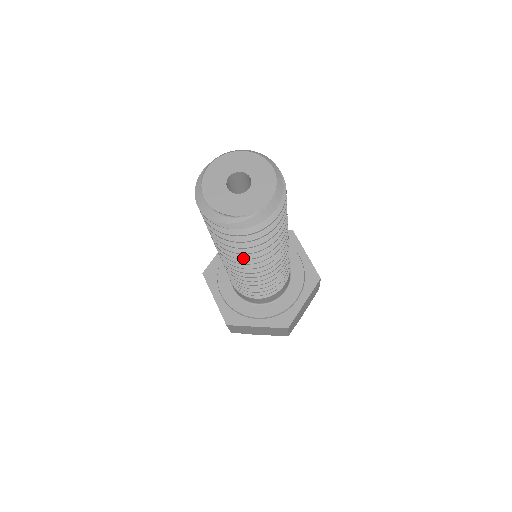
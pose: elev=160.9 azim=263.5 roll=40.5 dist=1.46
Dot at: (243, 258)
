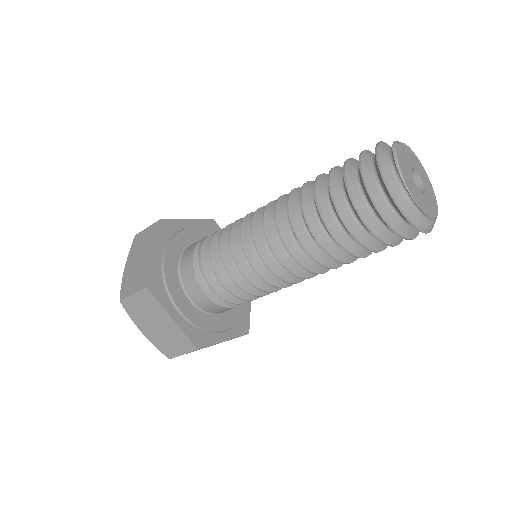
Dot at: (349, 262)
